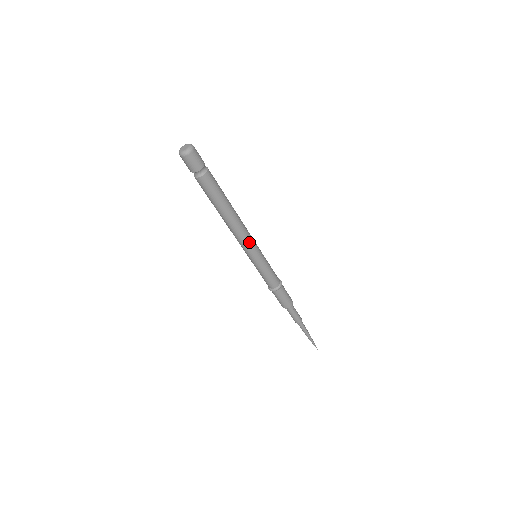
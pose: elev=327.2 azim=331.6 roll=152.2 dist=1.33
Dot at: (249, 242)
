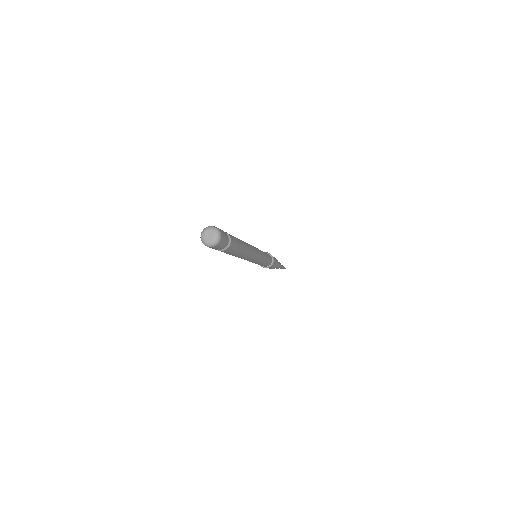
Dot at: (257, 254)
